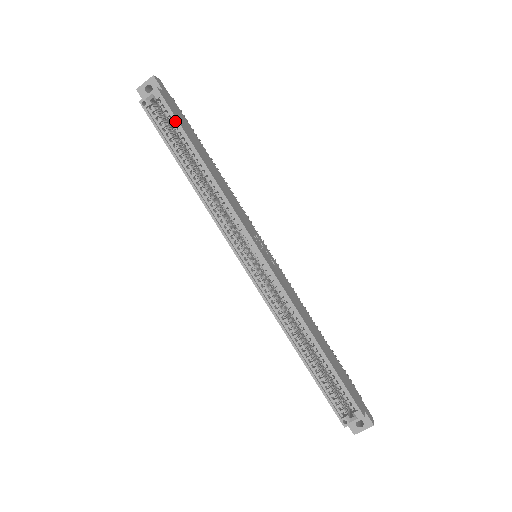
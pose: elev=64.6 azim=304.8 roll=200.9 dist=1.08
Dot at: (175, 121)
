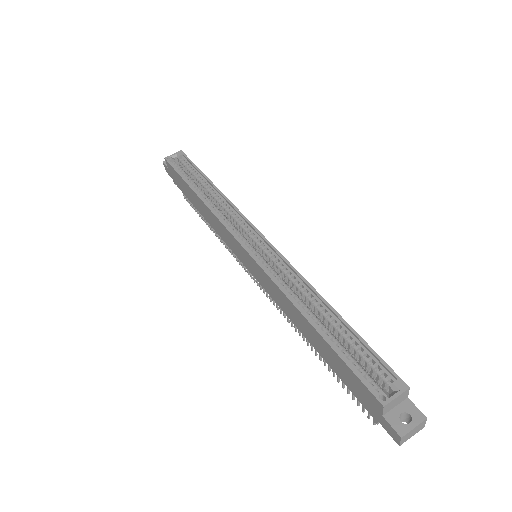
Dot at: (192, 166)
